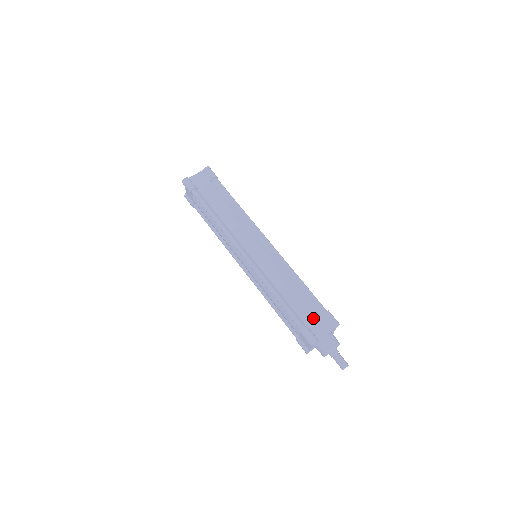
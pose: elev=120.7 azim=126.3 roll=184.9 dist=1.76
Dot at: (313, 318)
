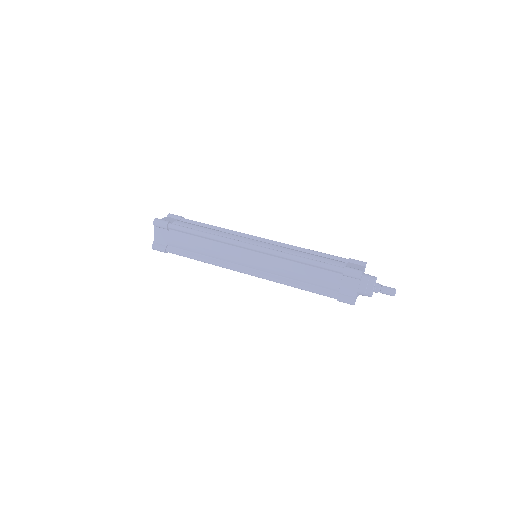
Dot at: (338, 284)
